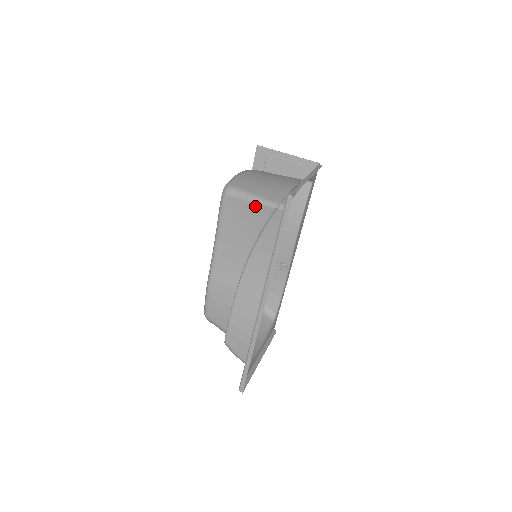
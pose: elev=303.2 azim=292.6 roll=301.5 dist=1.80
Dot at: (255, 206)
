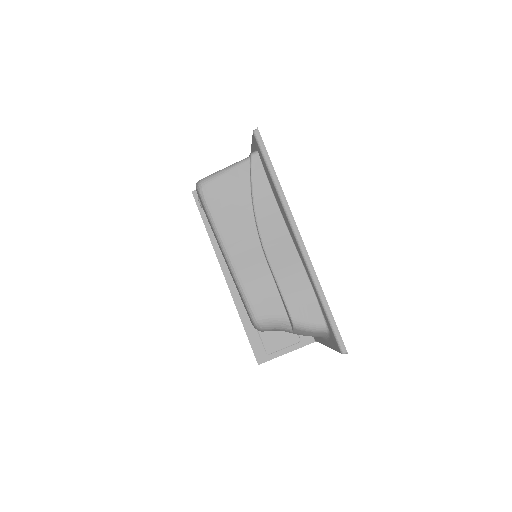
Dot at: (232, 173)
